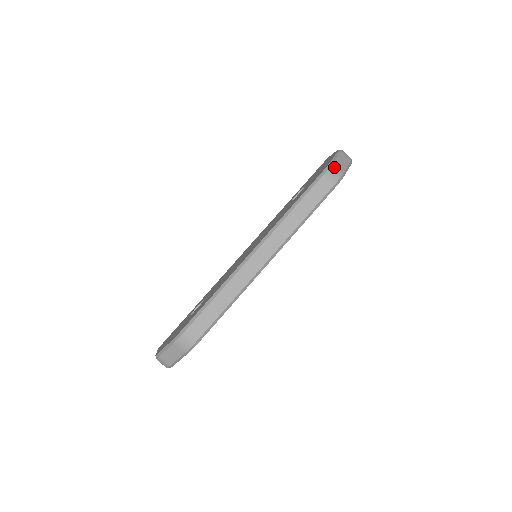
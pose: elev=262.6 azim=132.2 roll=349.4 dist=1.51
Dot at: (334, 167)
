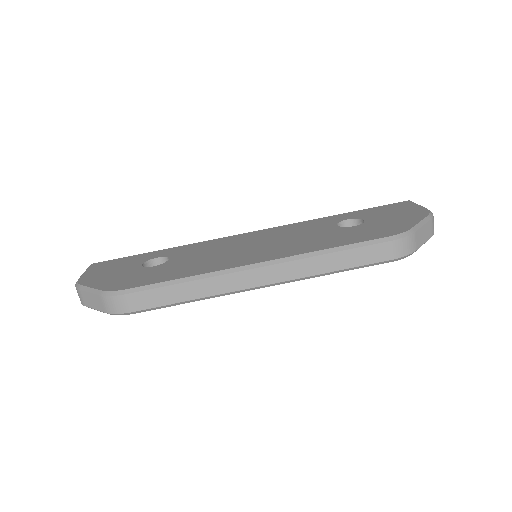
Dot at: (411, 238)
